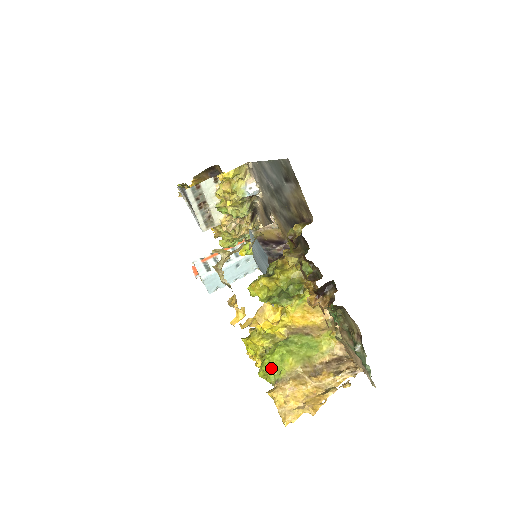
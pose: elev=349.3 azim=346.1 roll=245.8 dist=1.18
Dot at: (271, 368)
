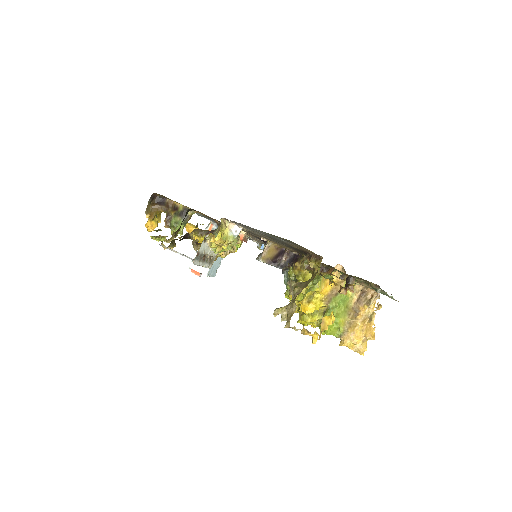
Dot at: (333, 331)
